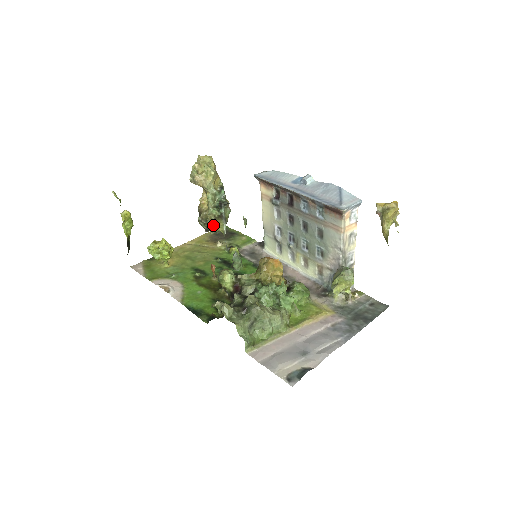
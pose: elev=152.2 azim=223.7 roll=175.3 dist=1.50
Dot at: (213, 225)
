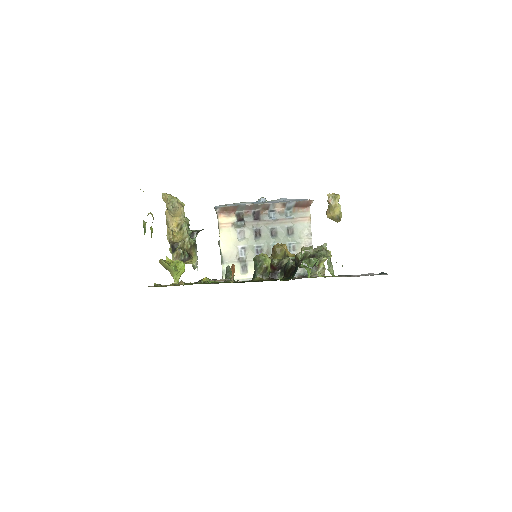
Dot at: (189, 254)
